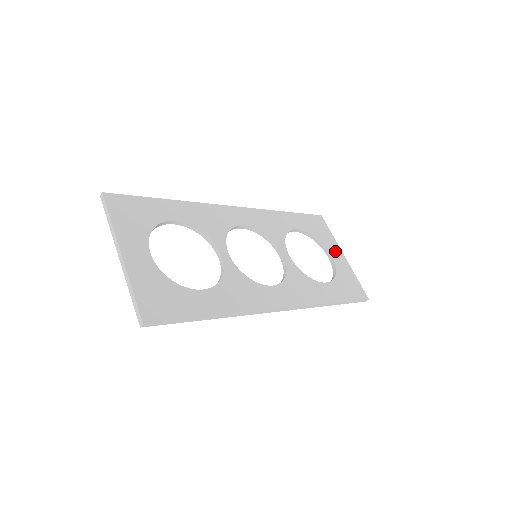
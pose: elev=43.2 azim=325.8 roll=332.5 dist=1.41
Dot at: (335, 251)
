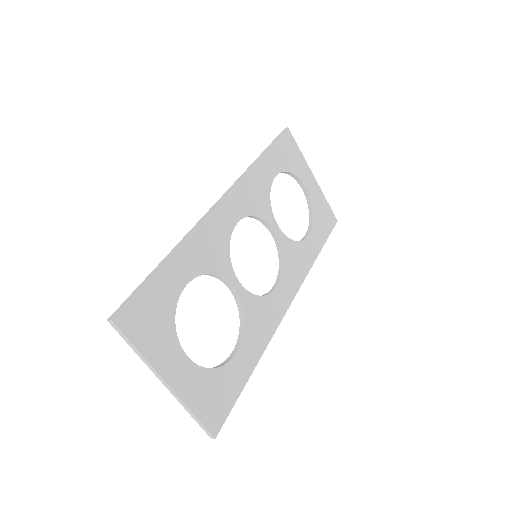
Dot at: (307, 178)
